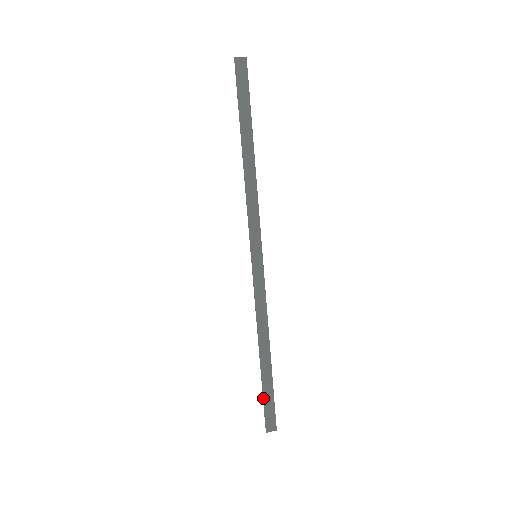
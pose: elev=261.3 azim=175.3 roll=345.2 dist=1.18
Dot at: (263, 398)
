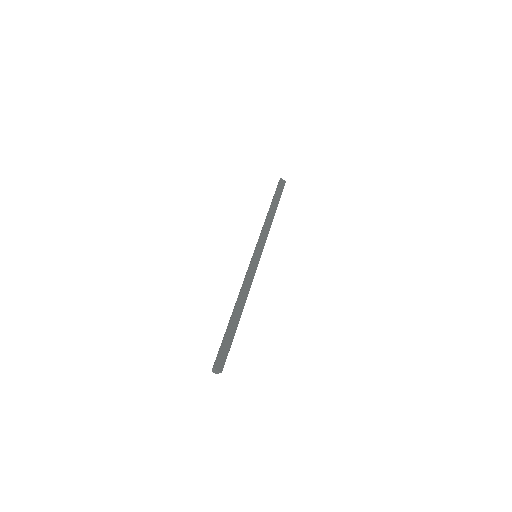
Dot at: (223, 339)
